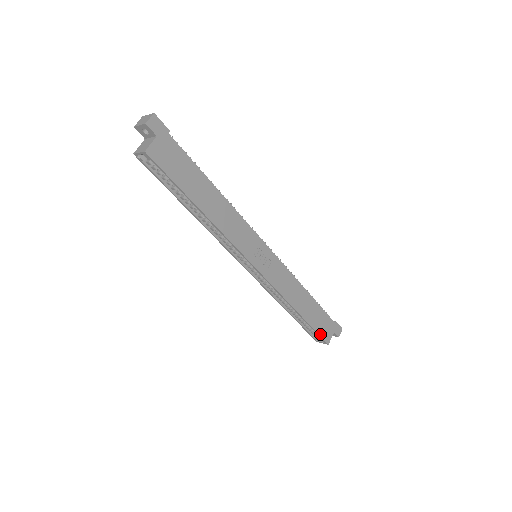
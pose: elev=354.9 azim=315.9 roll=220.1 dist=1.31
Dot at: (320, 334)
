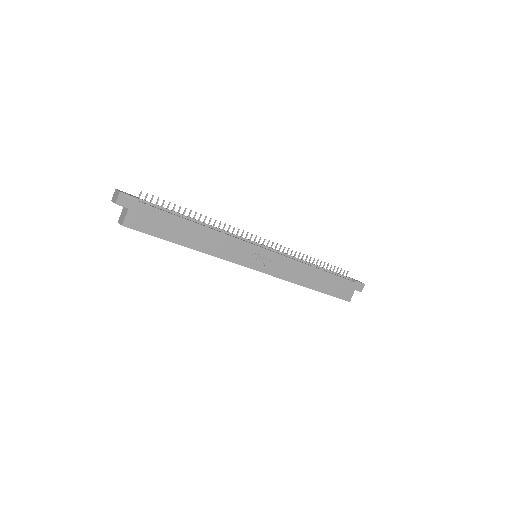
Dot at: (338, 297)
